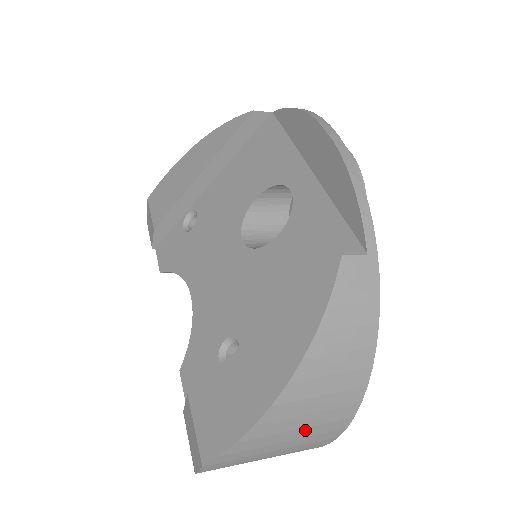
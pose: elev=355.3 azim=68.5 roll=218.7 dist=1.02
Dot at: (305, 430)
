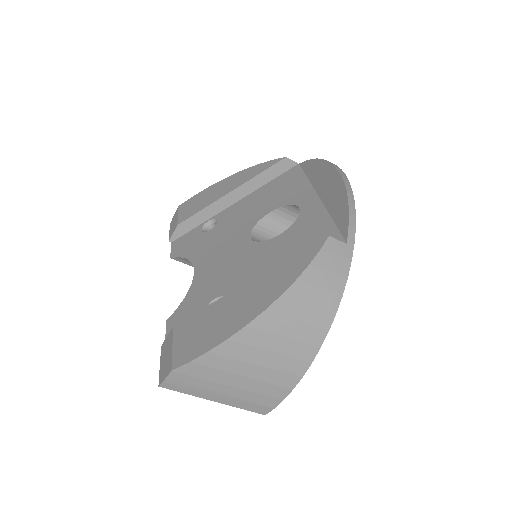
Dot at: (262, 370)
